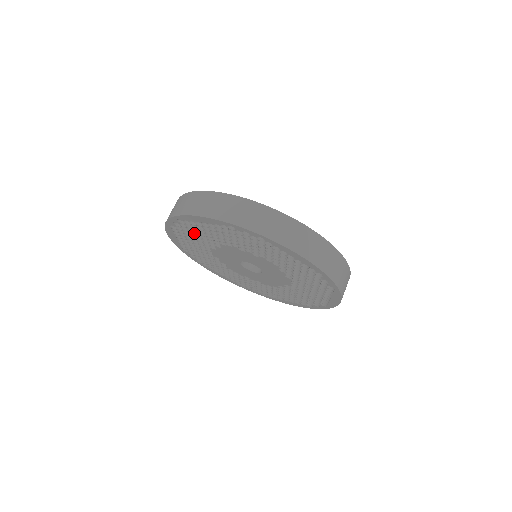
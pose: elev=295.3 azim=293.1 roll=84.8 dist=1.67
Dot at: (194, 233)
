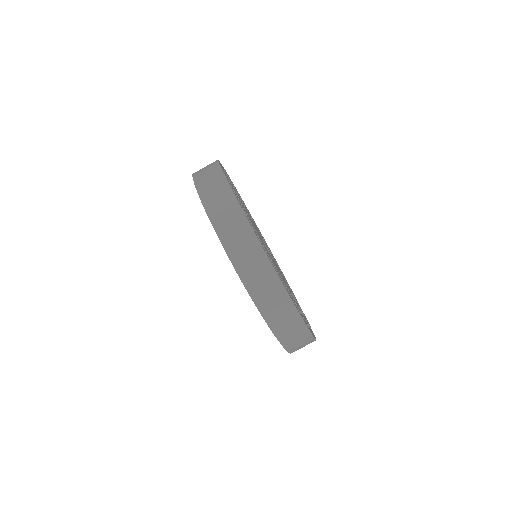
Dot at: occluded
